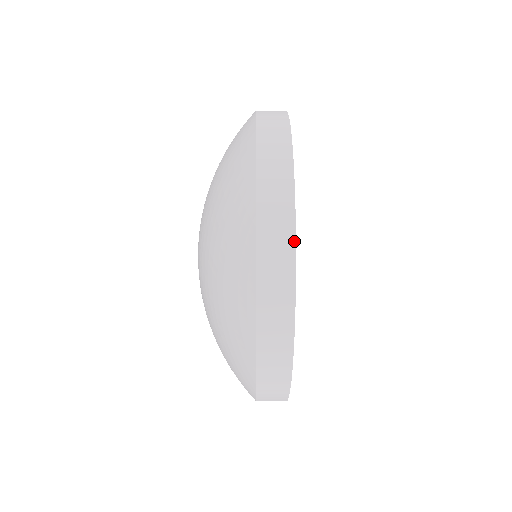
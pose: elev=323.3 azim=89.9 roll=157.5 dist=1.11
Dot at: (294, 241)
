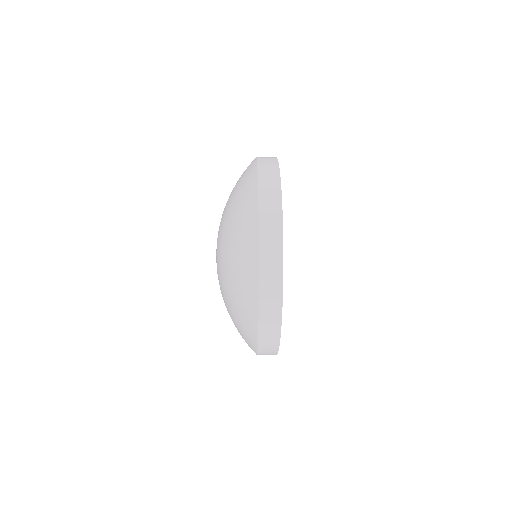
Dot at: (279, 178)
